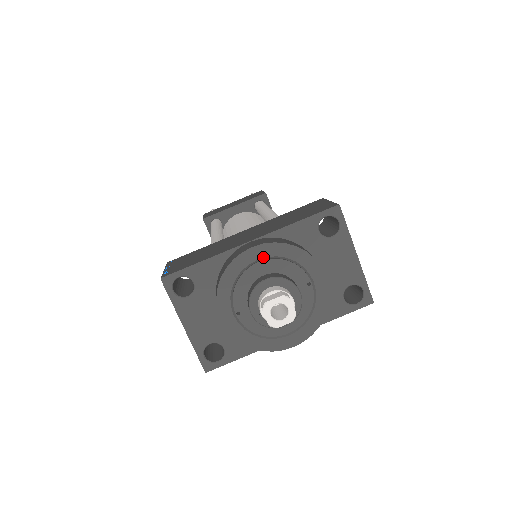
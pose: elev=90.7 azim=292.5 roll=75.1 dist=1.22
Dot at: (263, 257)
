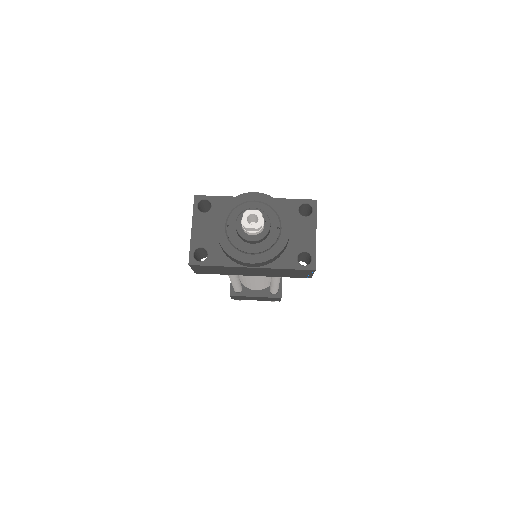
Dot at: (258, 200)
